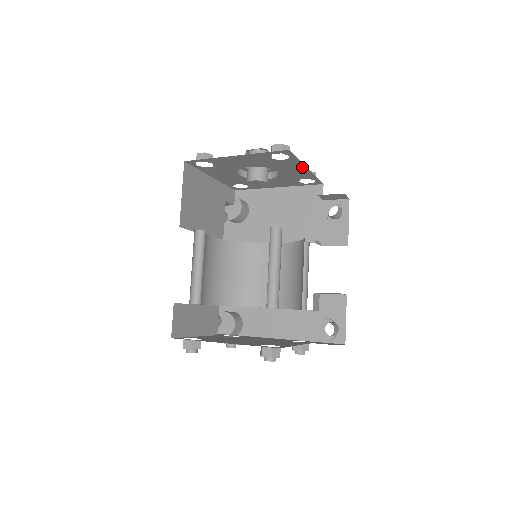
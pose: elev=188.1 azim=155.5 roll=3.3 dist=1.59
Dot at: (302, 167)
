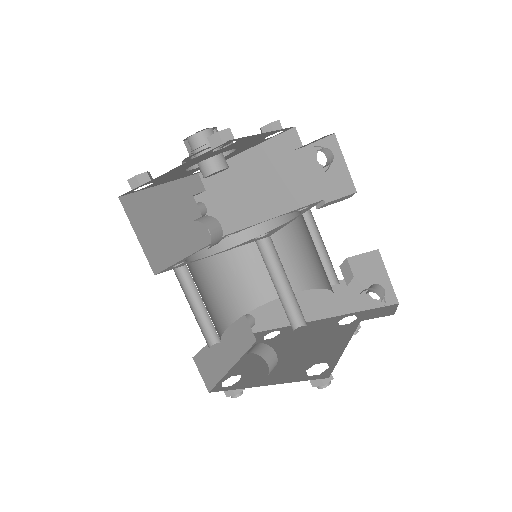
Dot at: (259, 135)
